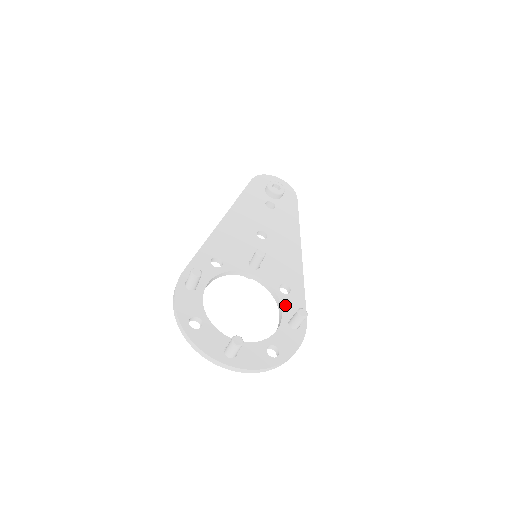
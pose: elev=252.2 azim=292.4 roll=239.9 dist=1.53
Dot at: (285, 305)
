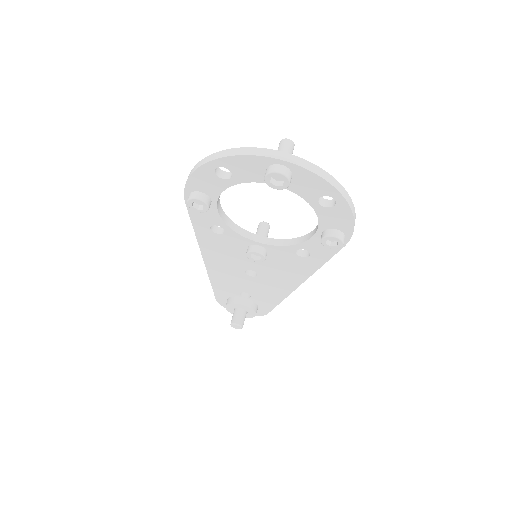
Dot at: occluded
